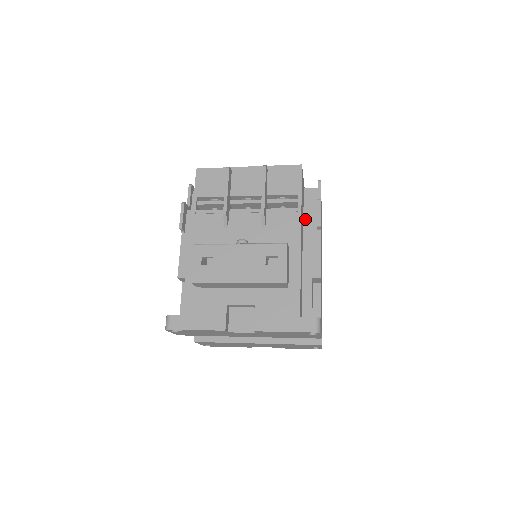
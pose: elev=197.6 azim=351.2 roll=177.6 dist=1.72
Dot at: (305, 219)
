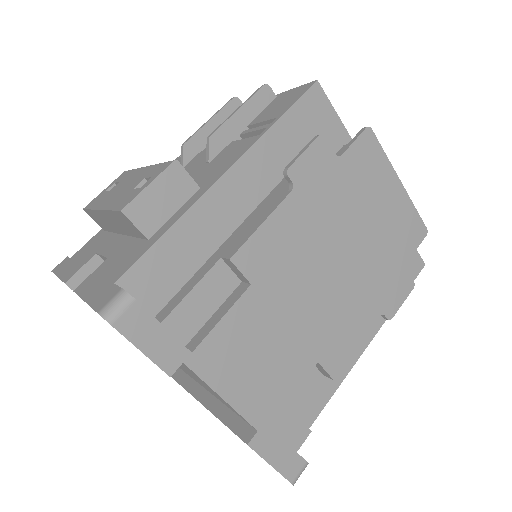
Dot at: occluded
